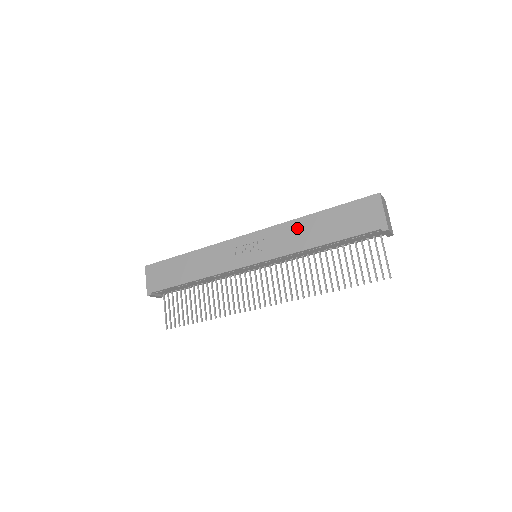
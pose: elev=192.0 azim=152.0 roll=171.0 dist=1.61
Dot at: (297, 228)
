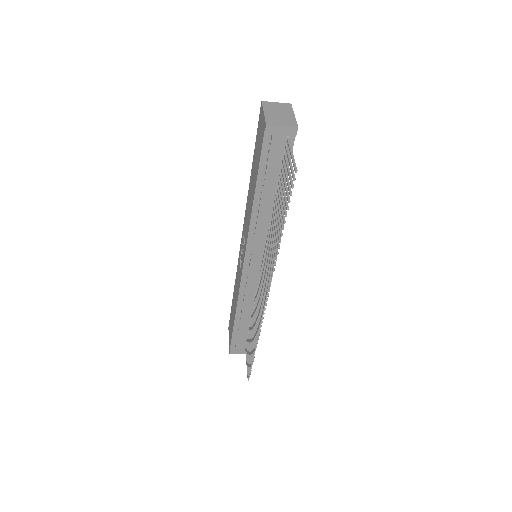
Dot at: (248, 200)
